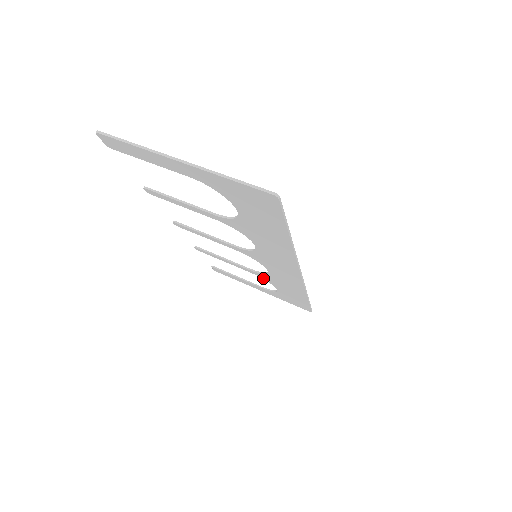
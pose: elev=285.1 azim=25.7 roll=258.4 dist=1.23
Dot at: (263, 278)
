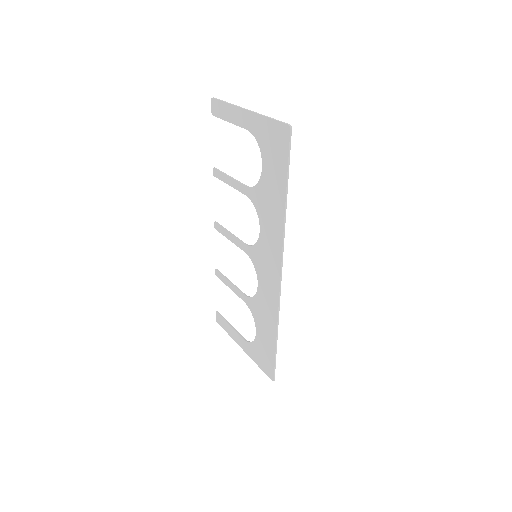
Dot at: (251, 309)
